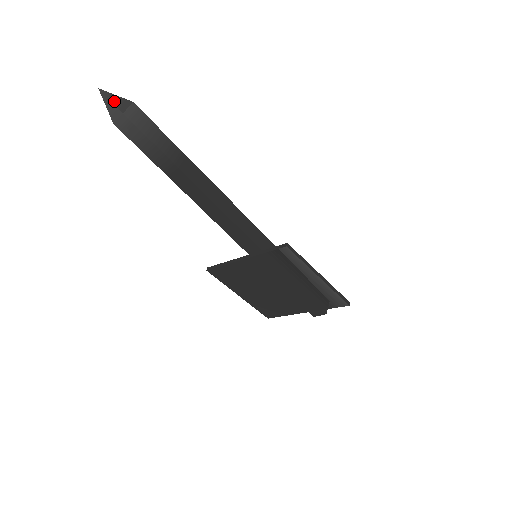
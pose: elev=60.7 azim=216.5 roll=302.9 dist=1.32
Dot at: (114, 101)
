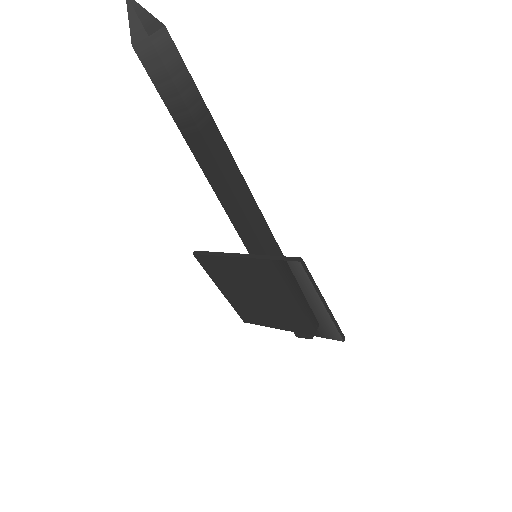
Dot at: (141, 16)
